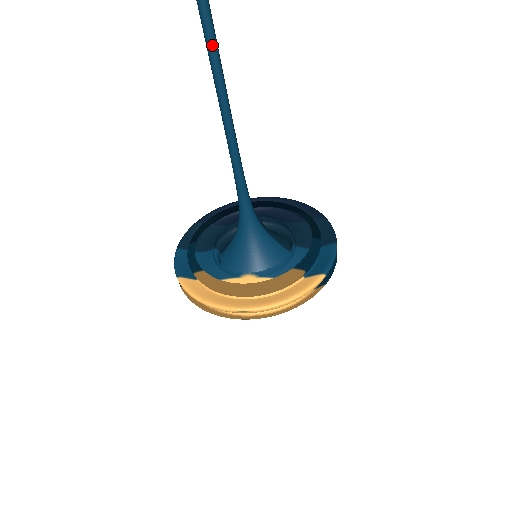
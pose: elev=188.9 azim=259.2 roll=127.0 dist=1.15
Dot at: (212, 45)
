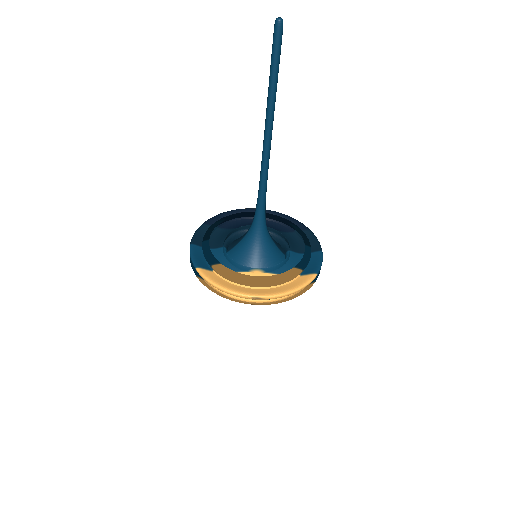
Dot at: (273, 94)
